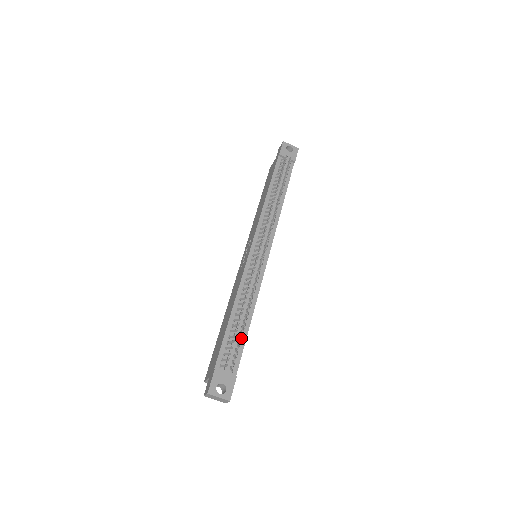
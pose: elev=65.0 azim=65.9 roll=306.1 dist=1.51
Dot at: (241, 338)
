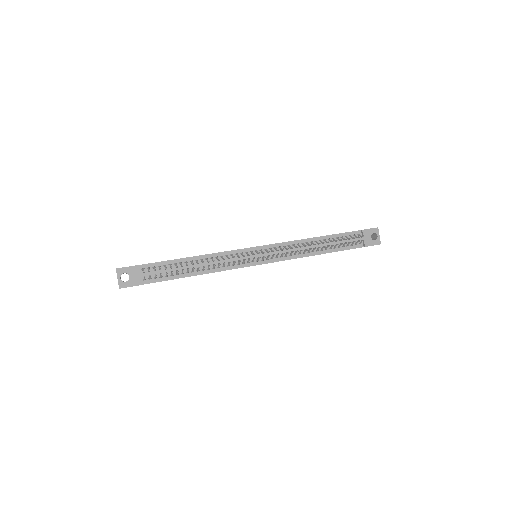
Dot at: (175, 274)
